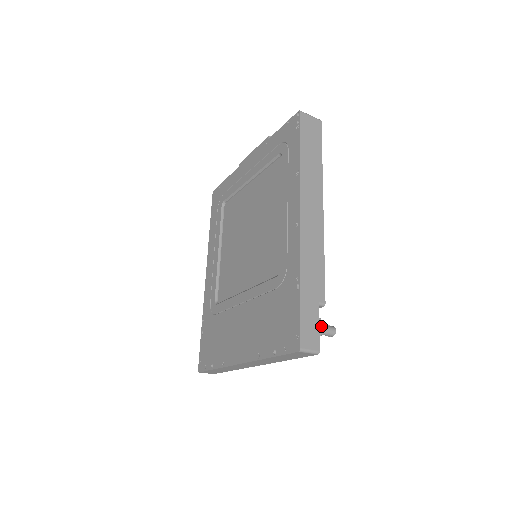
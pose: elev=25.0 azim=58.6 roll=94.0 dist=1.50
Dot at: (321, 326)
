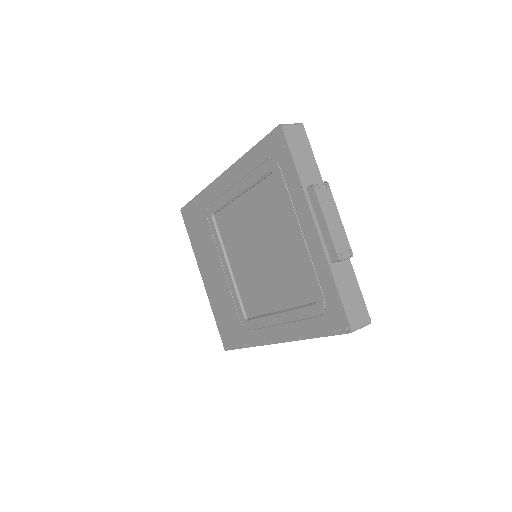
Dot at: occluded
